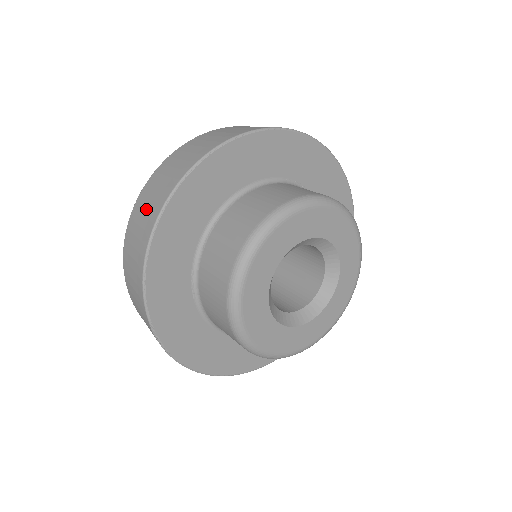
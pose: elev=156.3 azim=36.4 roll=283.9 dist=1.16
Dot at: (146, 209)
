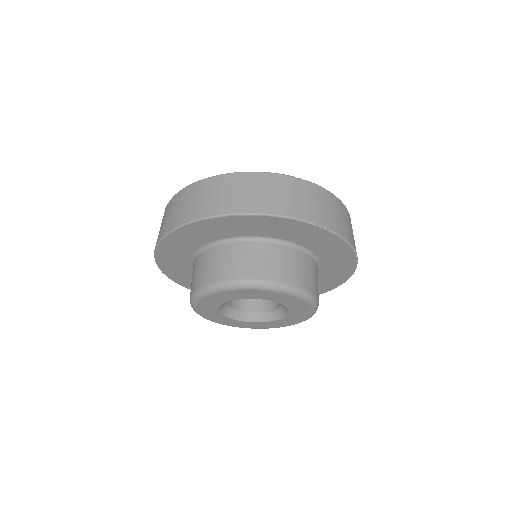
Dot at: occluded
